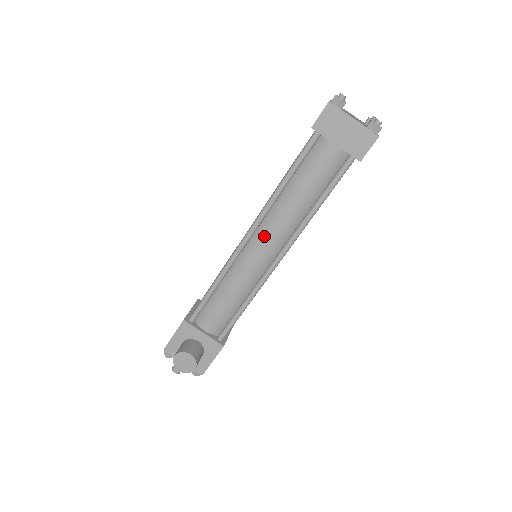
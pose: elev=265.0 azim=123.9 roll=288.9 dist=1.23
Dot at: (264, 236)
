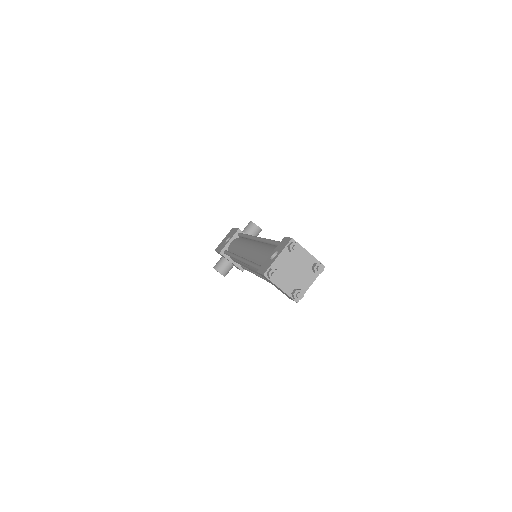
Dot at: (249, 268)
